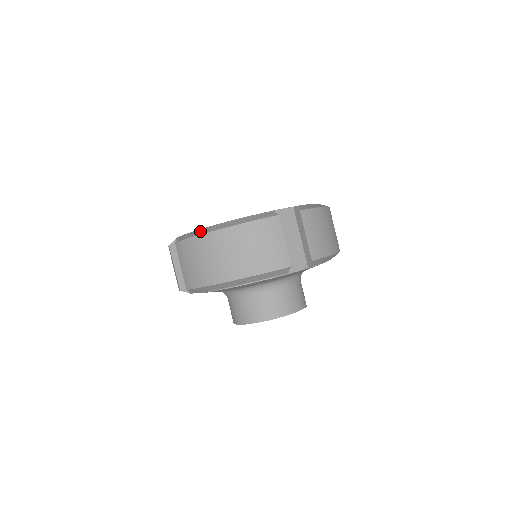
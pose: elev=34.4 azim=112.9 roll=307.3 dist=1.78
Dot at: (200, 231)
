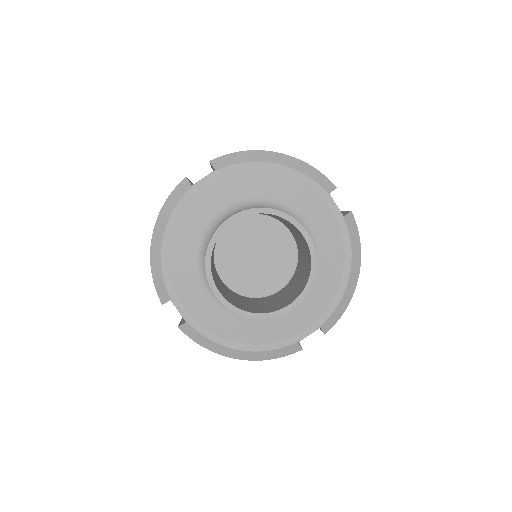
Dot at: occluded
